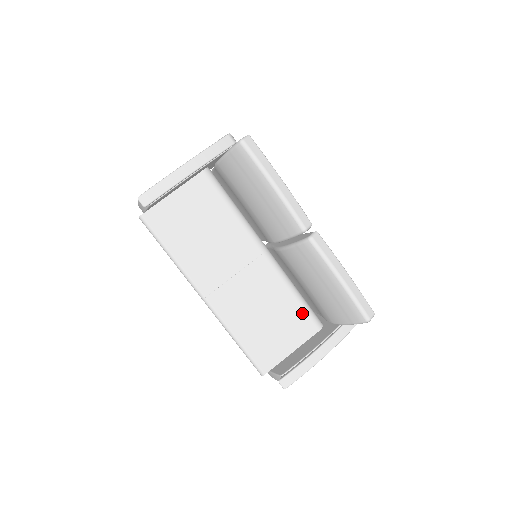
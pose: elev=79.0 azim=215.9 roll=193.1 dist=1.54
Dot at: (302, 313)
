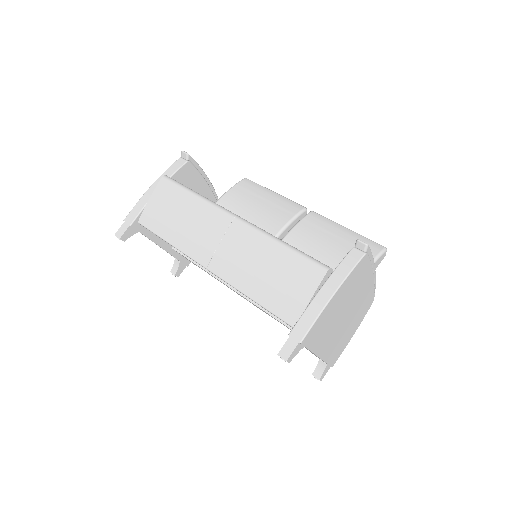
Dot at: occluded
